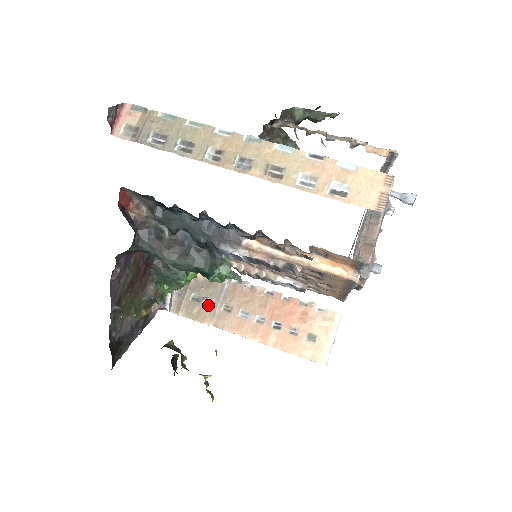
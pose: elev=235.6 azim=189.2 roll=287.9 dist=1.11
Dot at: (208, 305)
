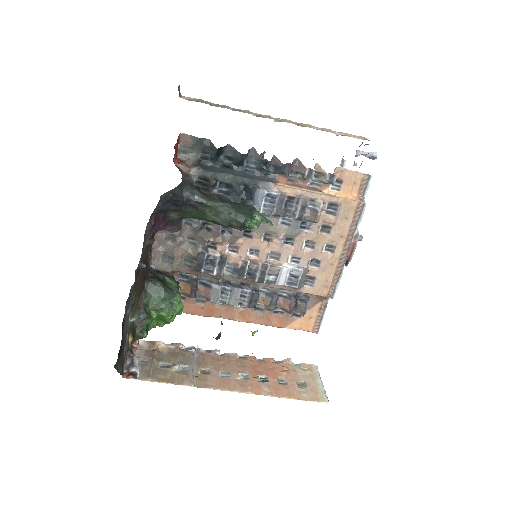
Dot at: (182, 370)
